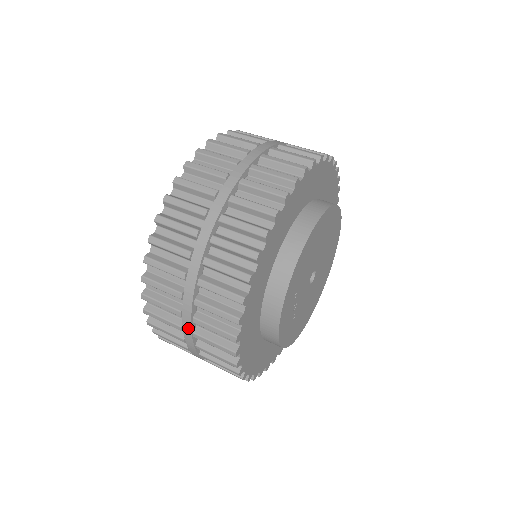
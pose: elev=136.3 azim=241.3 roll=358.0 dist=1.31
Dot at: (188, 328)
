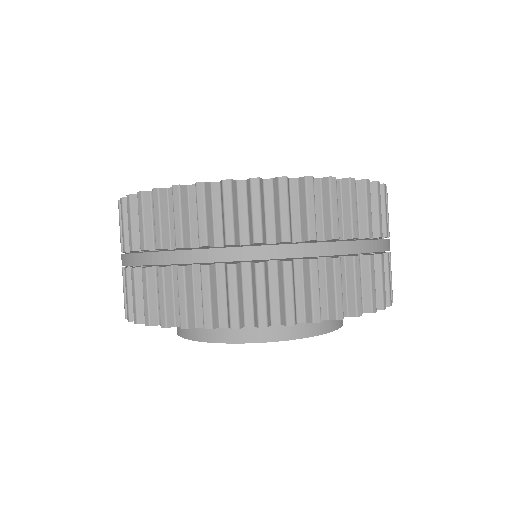
Dot at: occluded
